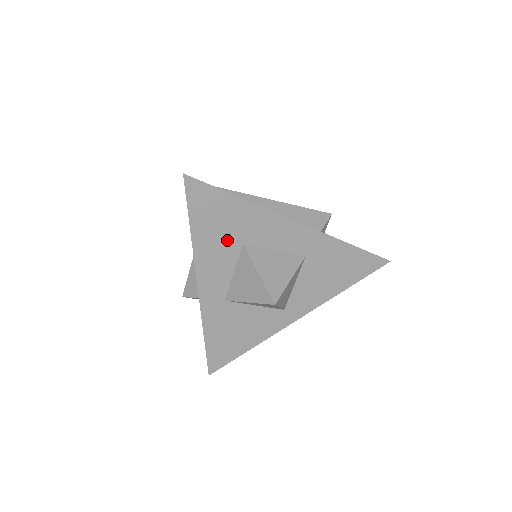
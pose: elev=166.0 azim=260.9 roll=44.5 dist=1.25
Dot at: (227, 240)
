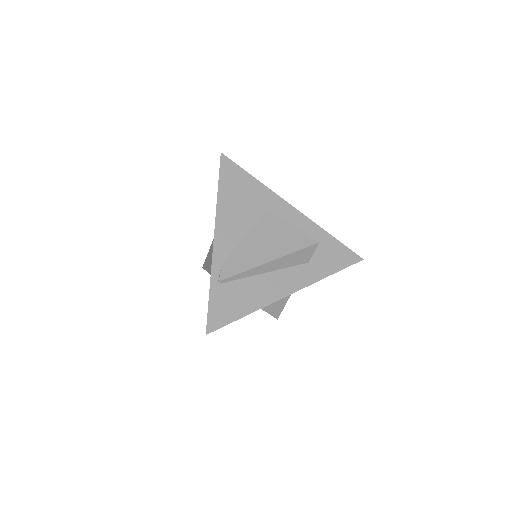
Dot at: occluded
